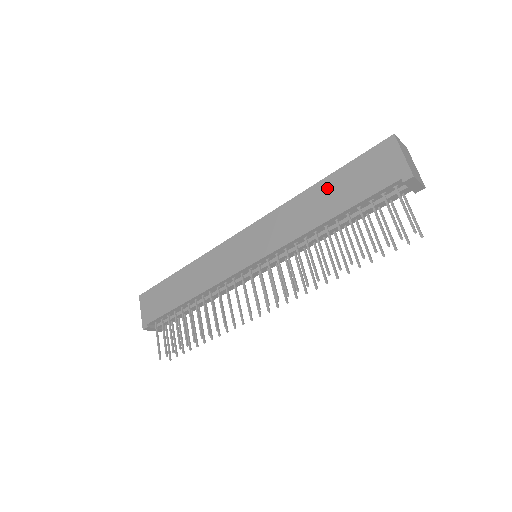
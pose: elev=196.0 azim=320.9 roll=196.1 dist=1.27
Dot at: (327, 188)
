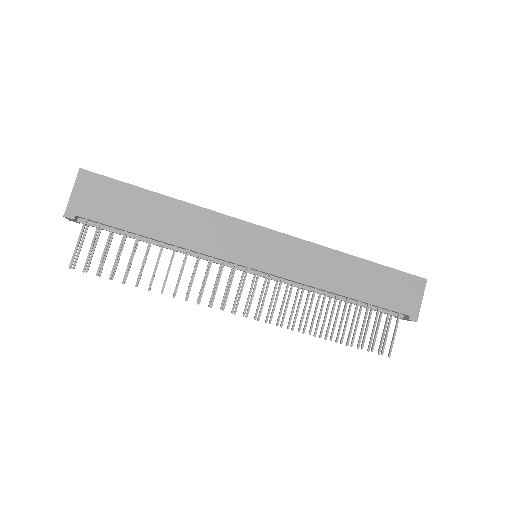
Dot at: (362, 270)
